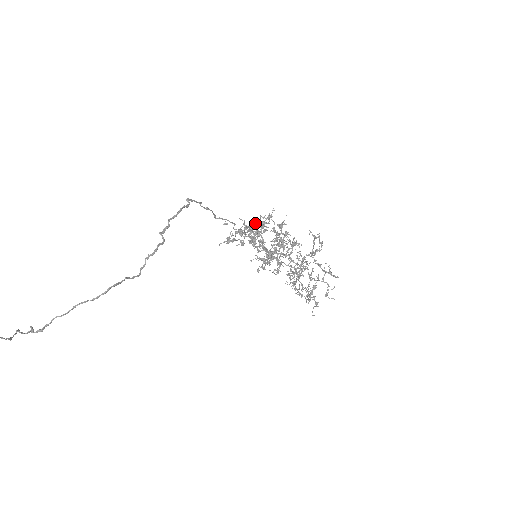
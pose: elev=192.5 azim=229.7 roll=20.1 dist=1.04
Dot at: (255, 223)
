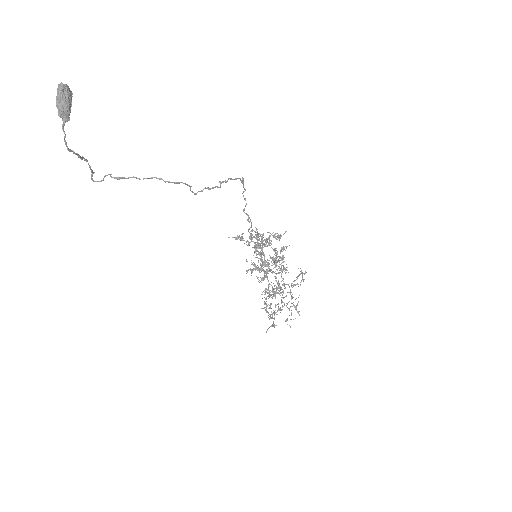
Dot at: (269, 232)
